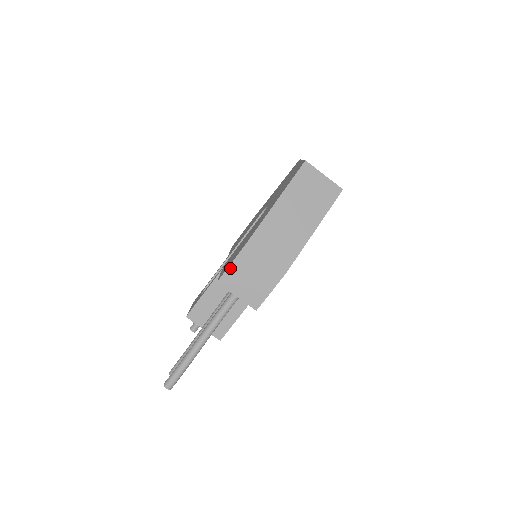
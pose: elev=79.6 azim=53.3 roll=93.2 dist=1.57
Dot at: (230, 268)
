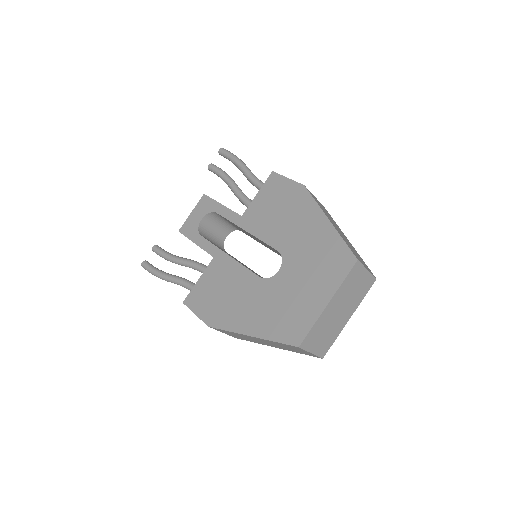
Dot at: (194, 313)
